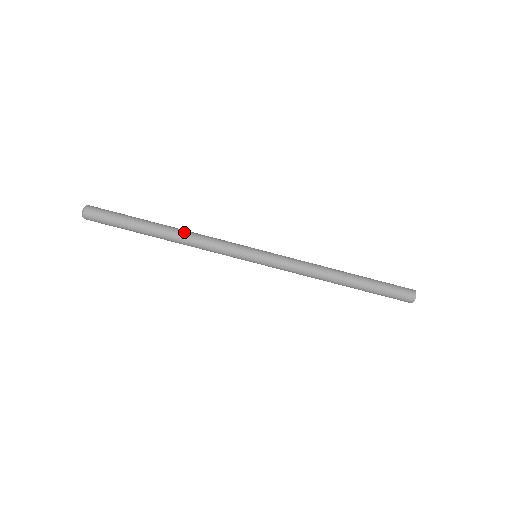
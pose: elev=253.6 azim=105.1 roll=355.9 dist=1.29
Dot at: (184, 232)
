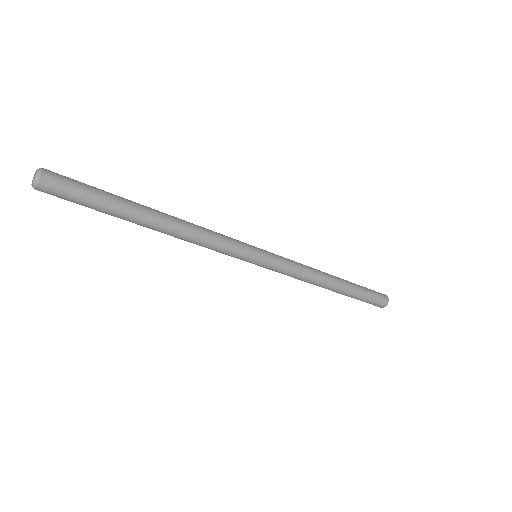
Dot at: (181, 222)
